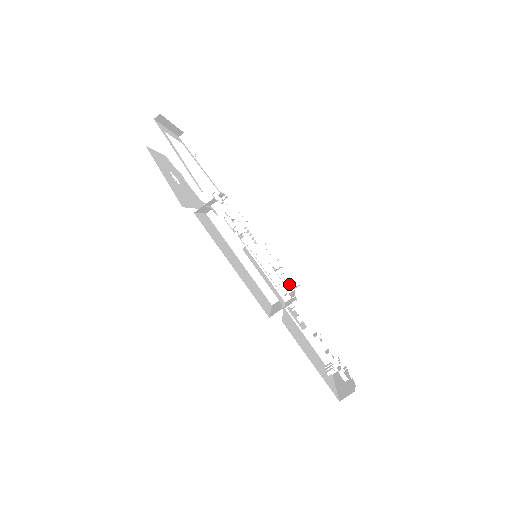
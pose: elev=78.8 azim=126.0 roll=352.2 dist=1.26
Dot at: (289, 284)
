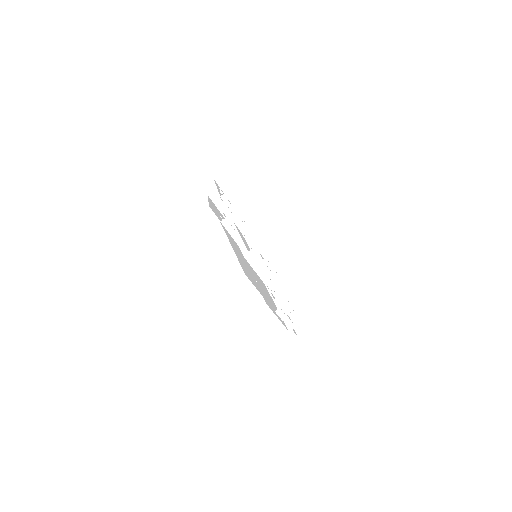
Dot at: (279, 283)
